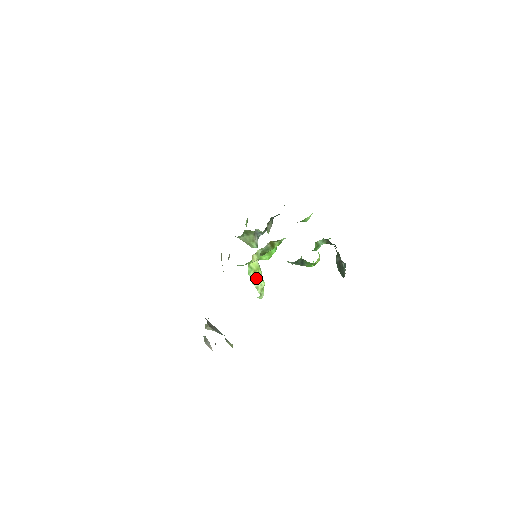
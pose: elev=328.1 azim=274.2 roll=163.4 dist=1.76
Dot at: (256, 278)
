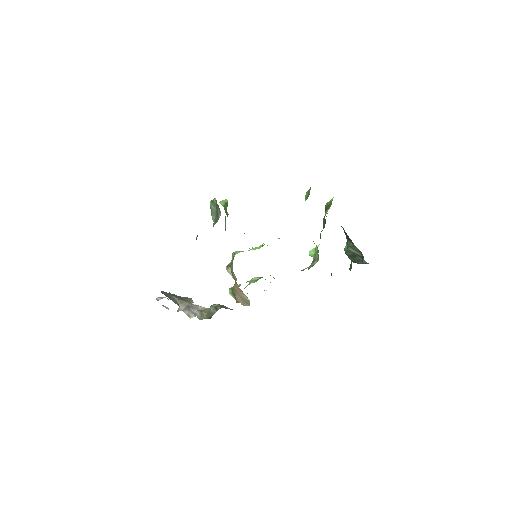
Dot at: occluded
